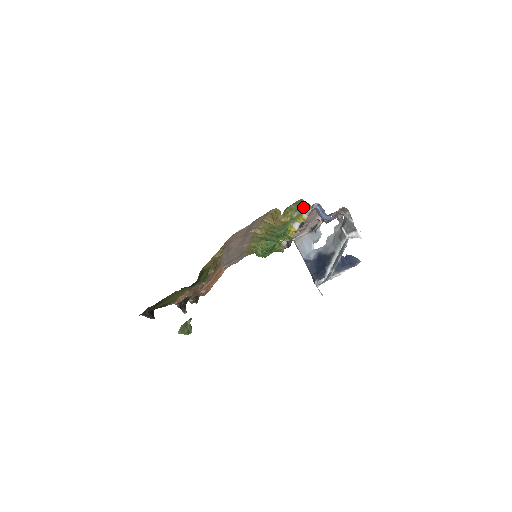
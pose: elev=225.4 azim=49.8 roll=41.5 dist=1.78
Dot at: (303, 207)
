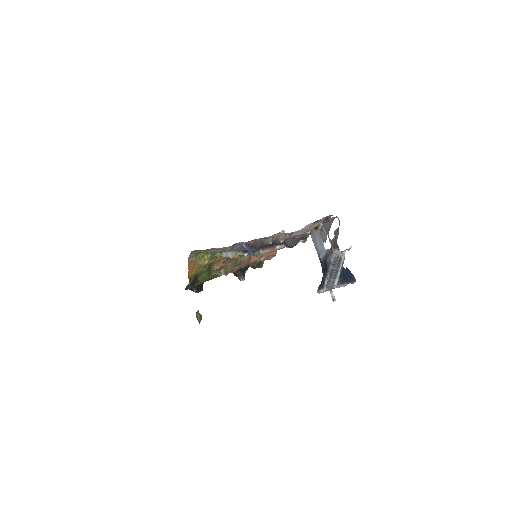
Dot at: occluded
